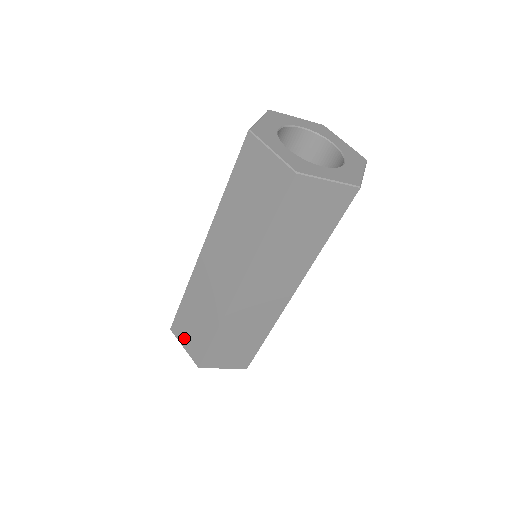
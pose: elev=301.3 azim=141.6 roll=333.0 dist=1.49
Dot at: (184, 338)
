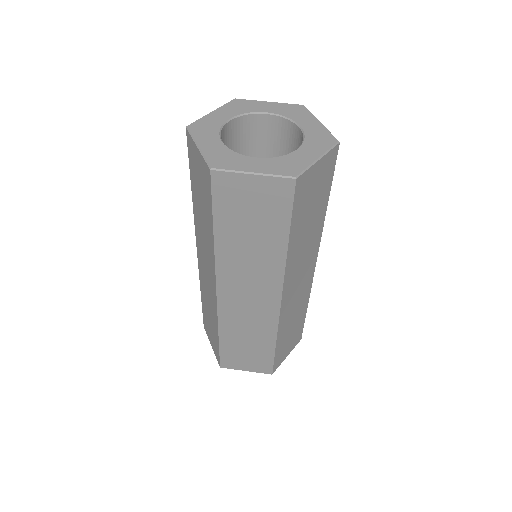
Dot at: (209, 337)
